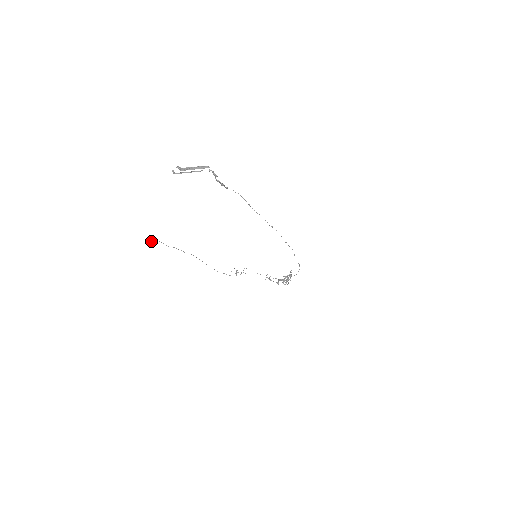
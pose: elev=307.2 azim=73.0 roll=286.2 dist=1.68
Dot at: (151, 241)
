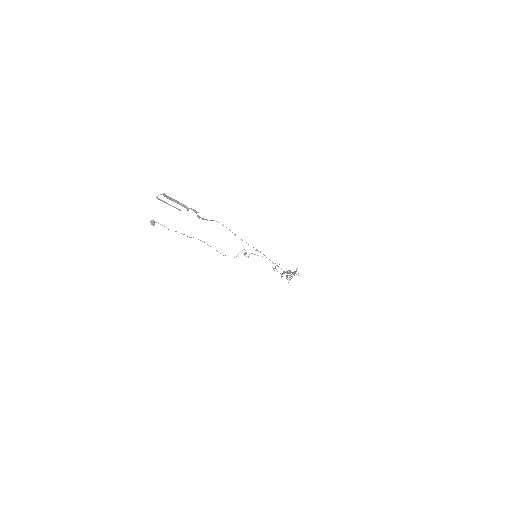
Dot at: (153, 225)
